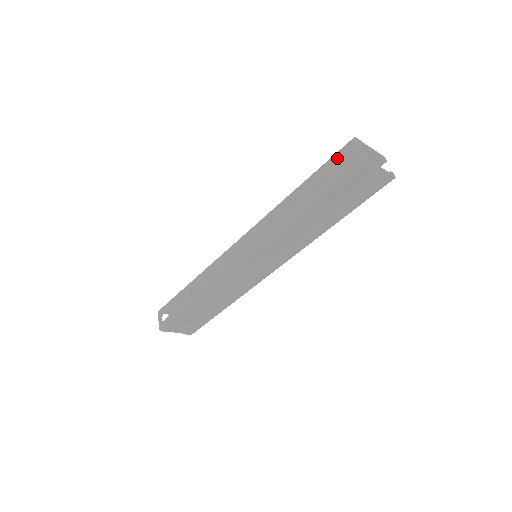
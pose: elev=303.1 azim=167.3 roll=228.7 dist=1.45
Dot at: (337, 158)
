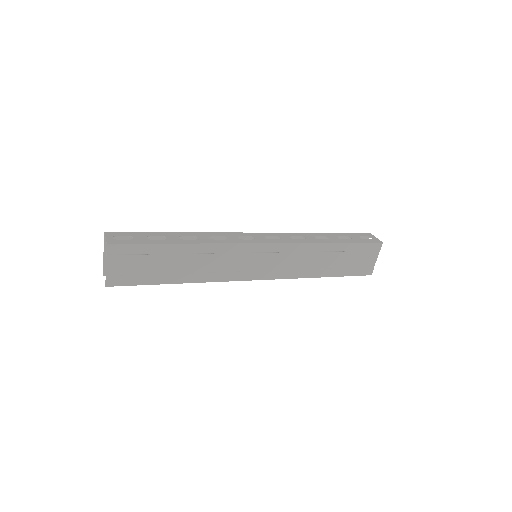
Dot at: (359, 235)
